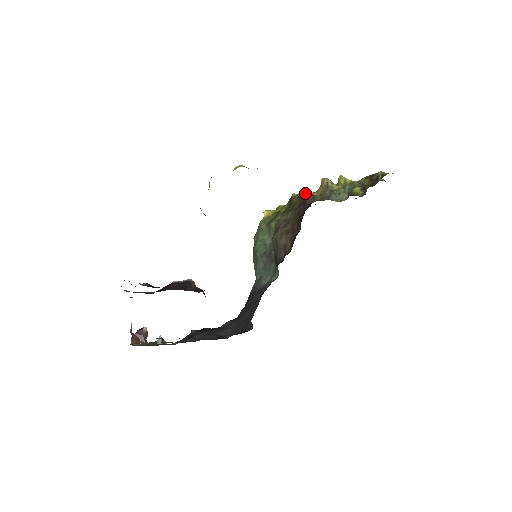
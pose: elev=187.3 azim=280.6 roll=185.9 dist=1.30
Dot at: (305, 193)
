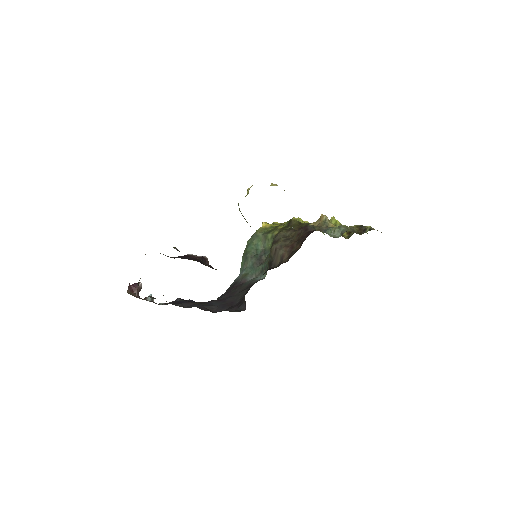
Dot at: (302, 220)
